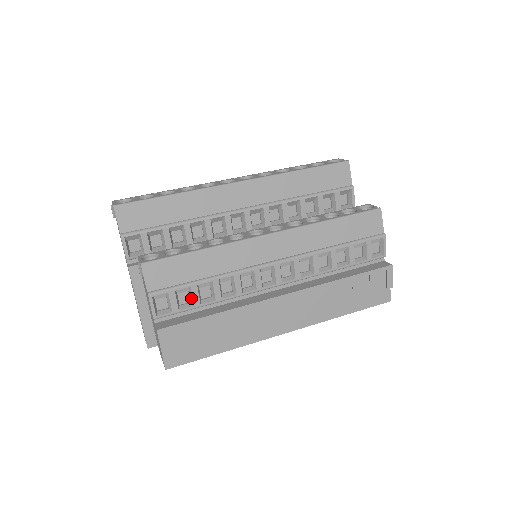
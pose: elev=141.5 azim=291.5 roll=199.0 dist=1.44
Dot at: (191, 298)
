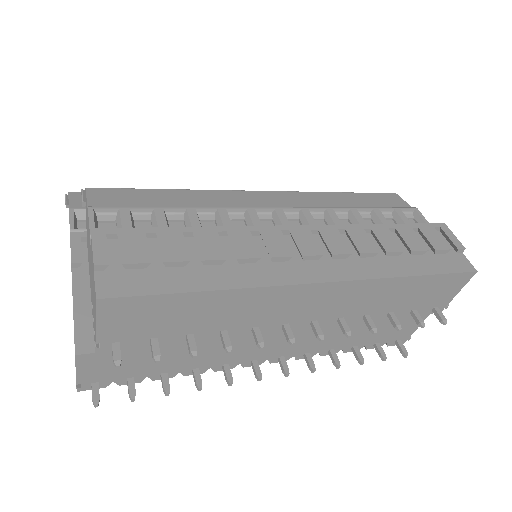
Dot at: (154, 225)
